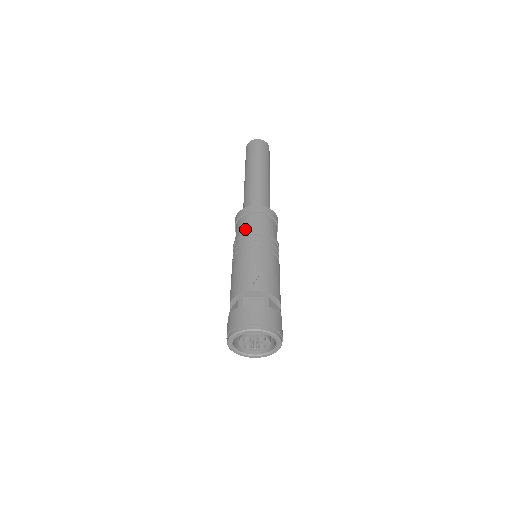
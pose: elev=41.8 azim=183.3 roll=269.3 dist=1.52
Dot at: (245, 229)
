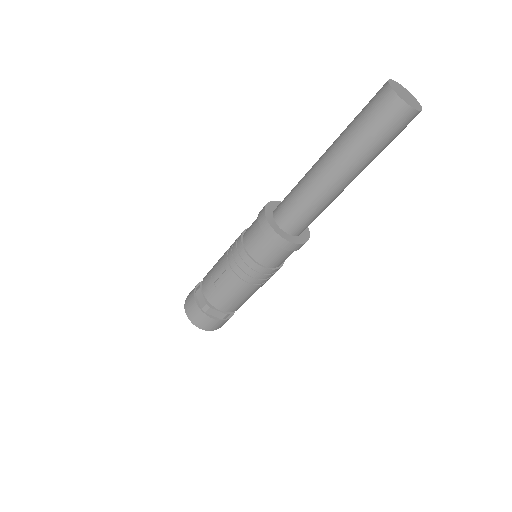
Dot at: (246, 234)
